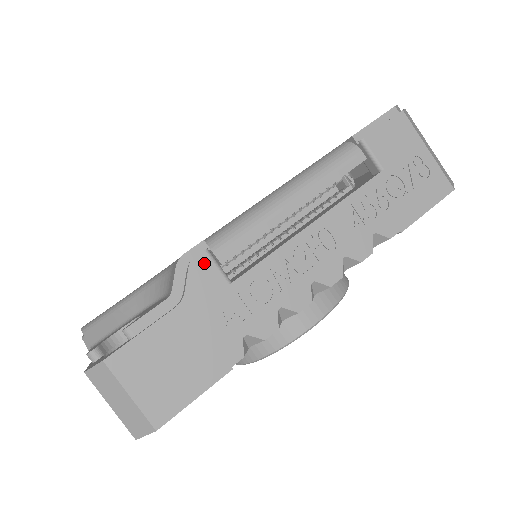
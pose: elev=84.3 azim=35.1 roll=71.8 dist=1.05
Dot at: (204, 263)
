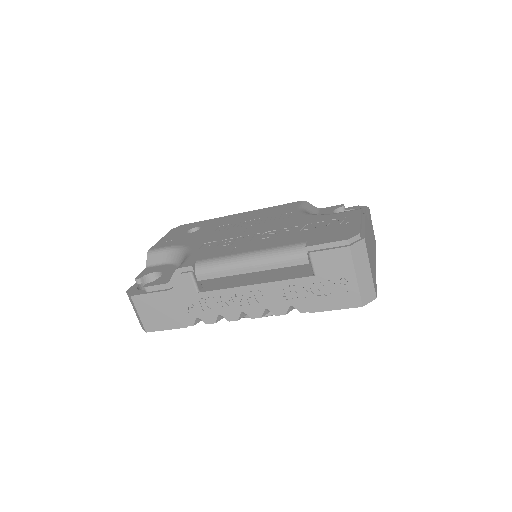
Dot at: (187, 278)
